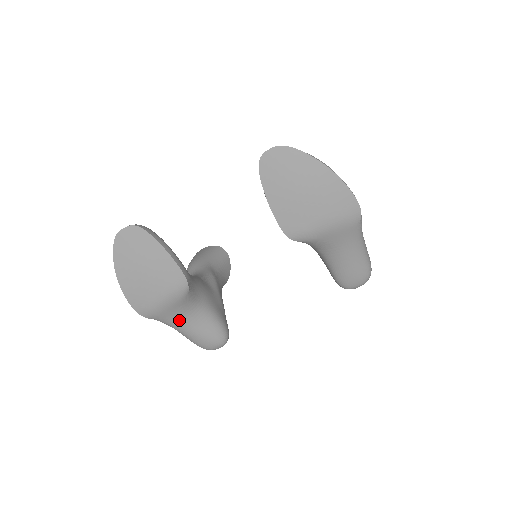
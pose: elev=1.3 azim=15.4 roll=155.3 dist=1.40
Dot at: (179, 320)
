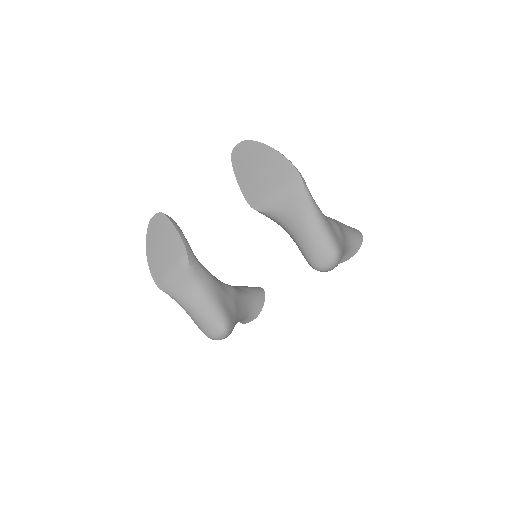
Dot at: (186, 297)
